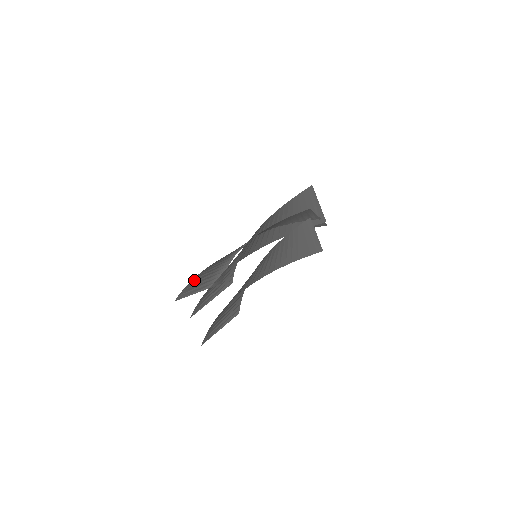
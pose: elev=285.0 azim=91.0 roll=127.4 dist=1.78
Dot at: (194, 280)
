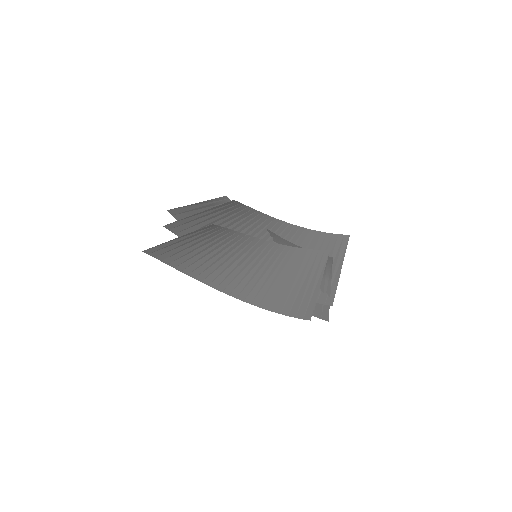
Dot at: occluded
